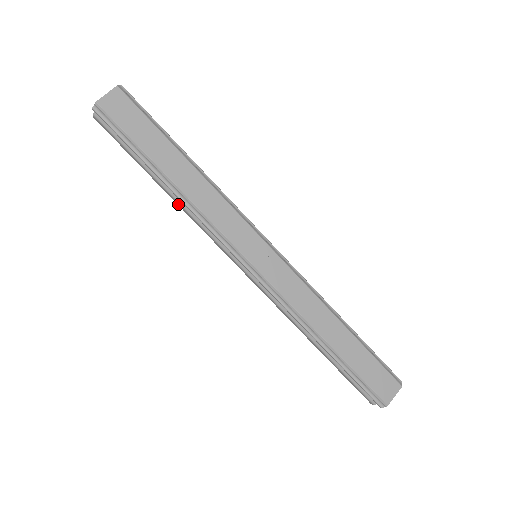
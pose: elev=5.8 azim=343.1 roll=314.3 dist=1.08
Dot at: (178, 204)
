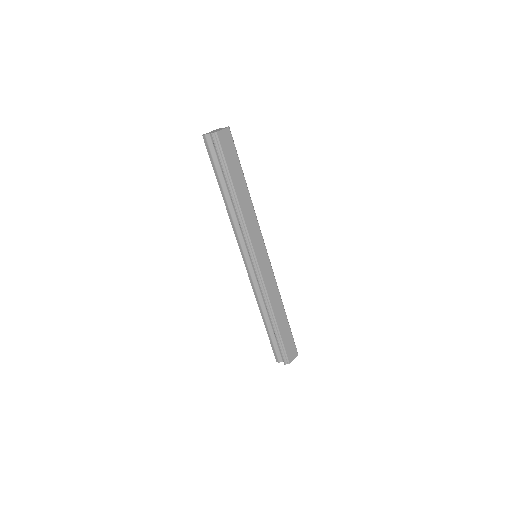
Dot at: (227, 209)
